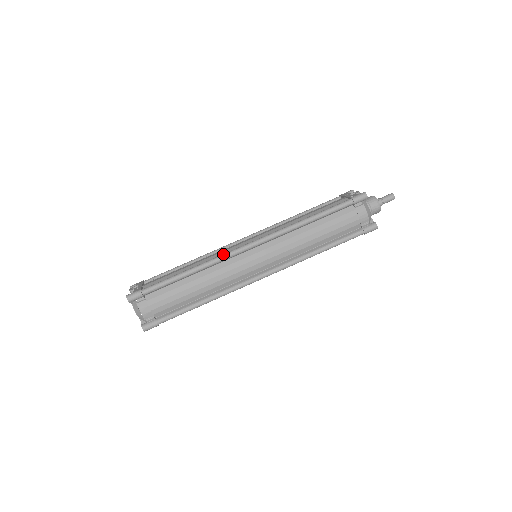
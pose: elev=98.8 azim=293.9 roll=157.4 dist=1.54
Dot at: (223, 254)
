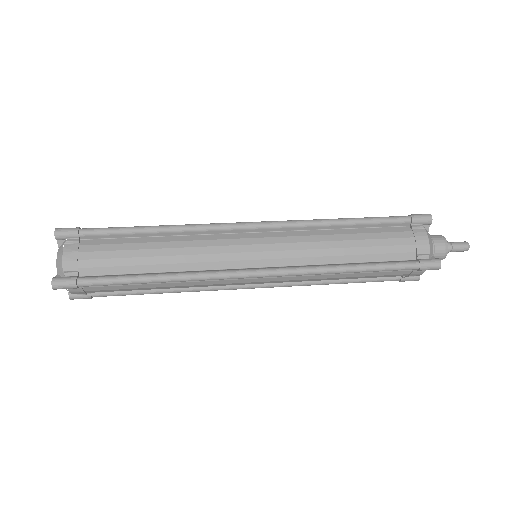
Dot at: (212, 223)
